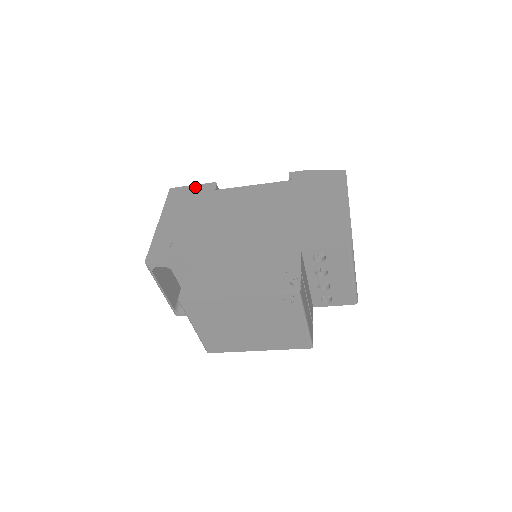
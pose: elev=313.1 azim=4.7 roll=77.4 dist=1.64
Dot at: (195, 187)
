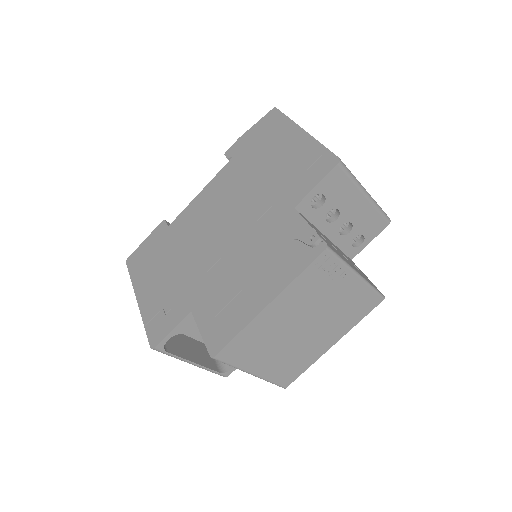
Dot at: (147, 240)
